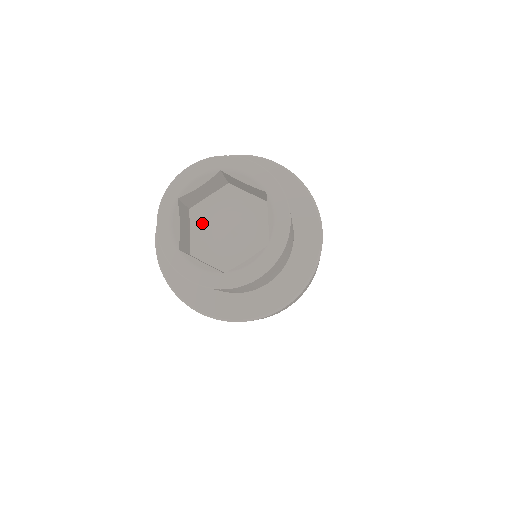
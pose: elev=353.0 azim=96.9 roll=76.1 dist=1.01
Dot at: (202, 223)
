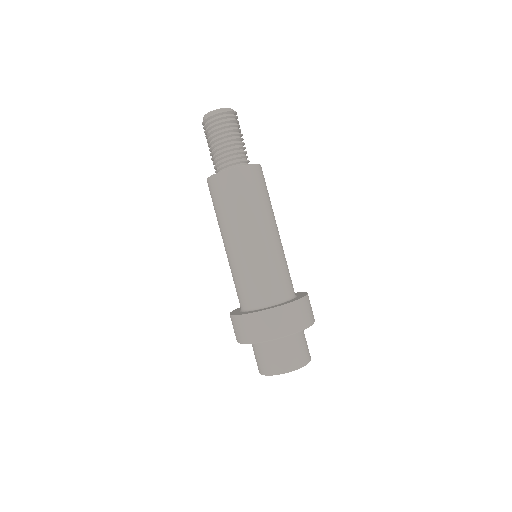
Dot at: occluded
